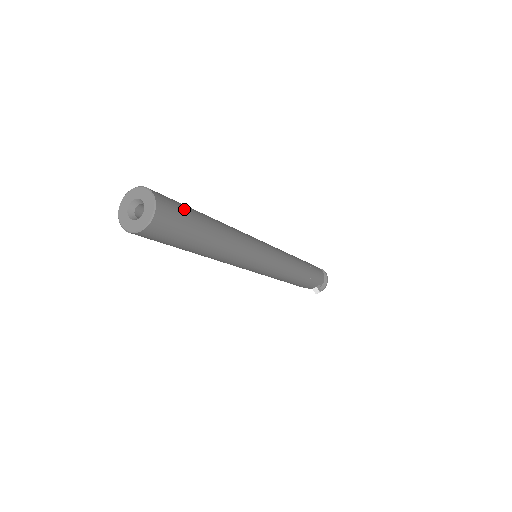
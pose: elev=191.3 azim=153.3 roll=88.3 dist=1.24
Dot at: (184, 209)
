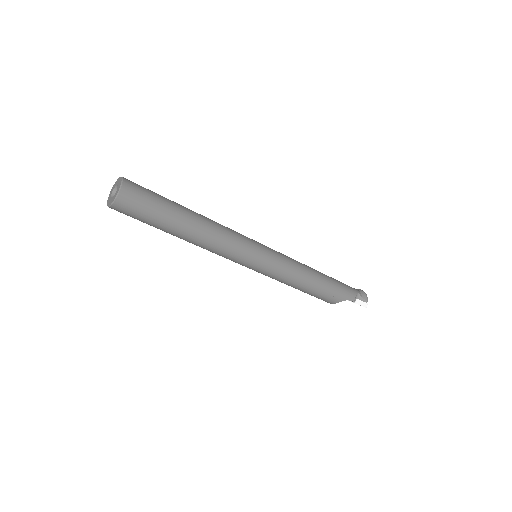
Dot at: occluded
